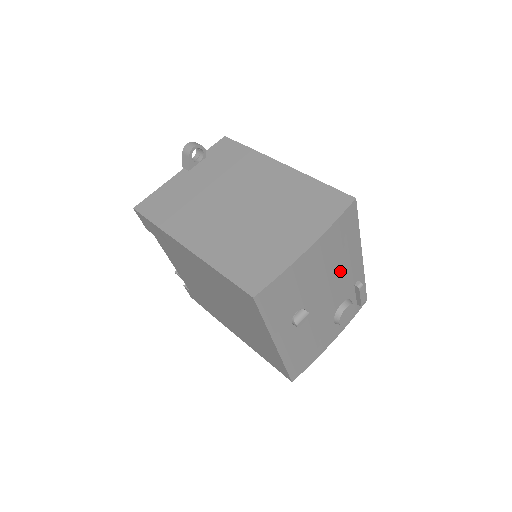
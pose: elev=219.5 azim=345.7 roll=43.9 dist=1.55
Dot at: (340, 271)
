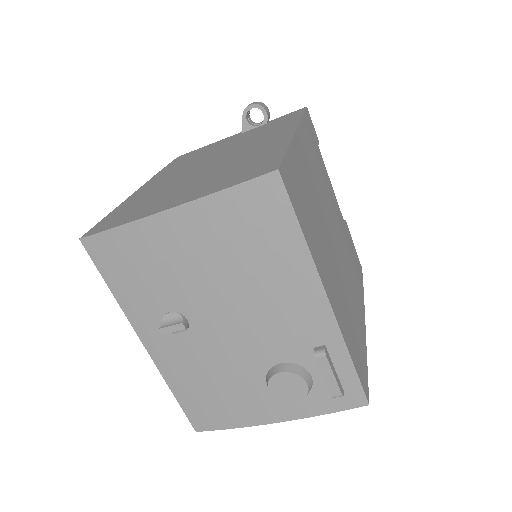
Dot at: (262, 295)
